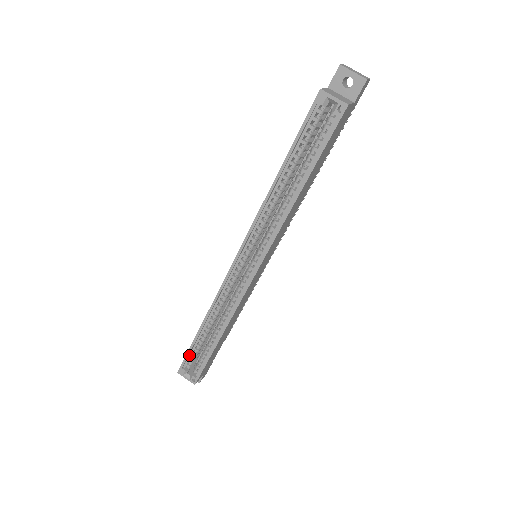
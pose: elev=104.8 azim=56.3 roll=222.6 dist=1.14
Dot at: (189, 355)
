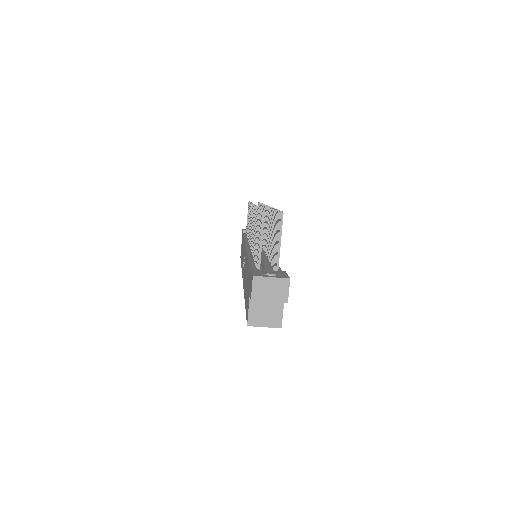
Dot at: occluded
